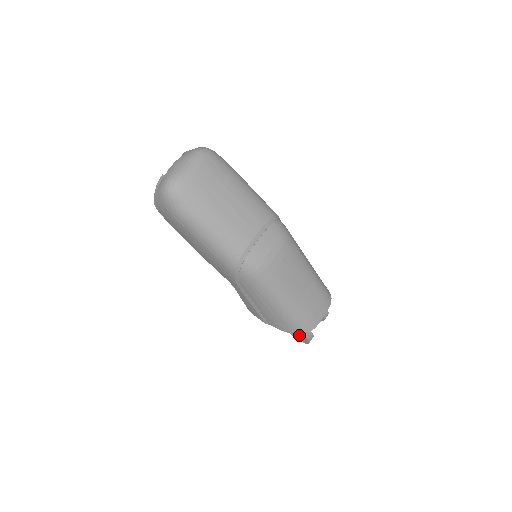
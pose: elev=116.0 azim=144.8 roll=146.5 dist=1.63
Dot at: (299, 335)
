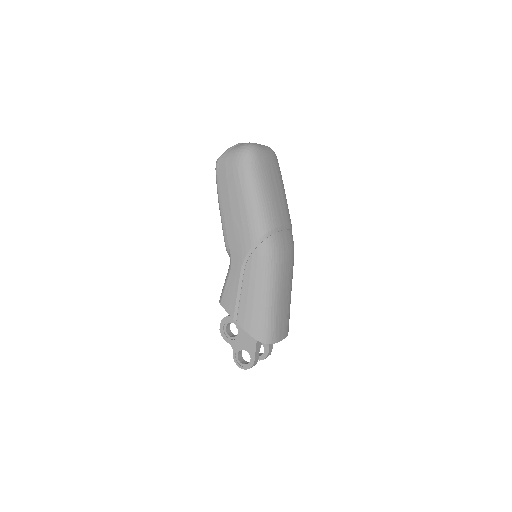
Dot at: (240, 360)
